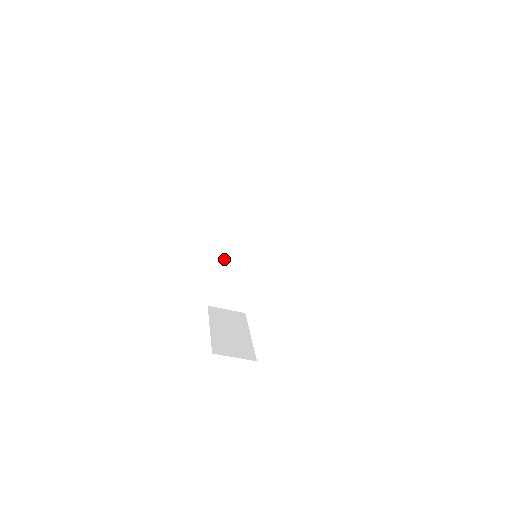
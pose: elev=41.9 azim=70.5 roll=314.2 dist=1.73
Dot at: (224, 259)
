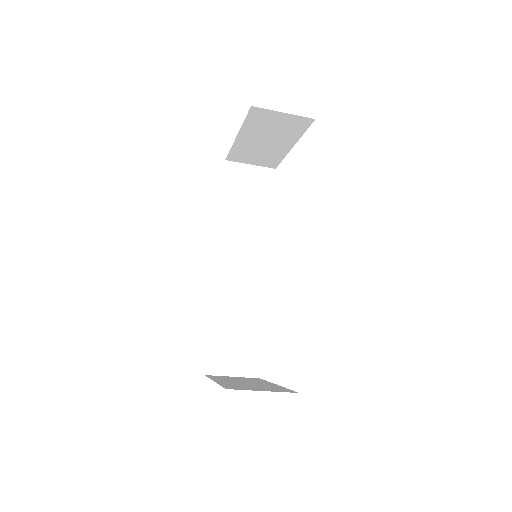
Dot at: (214, 298)
